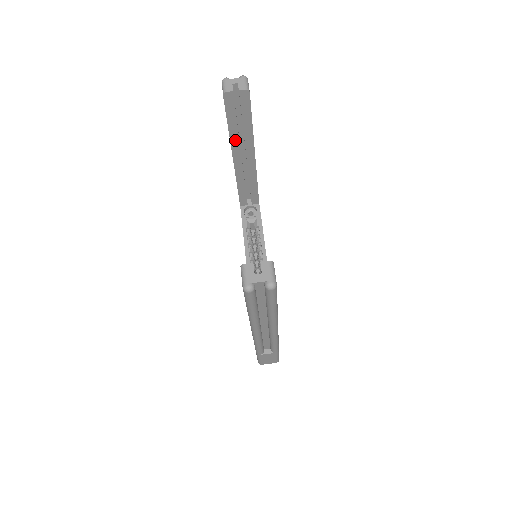
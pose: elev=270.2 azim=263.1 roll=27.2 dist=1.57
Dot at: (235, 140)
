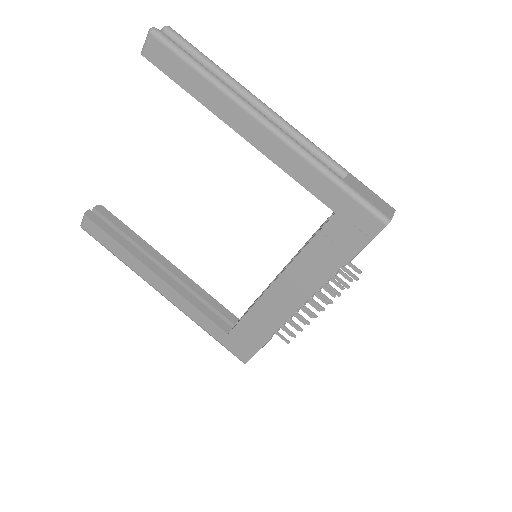
Dot at: (136, 253)
